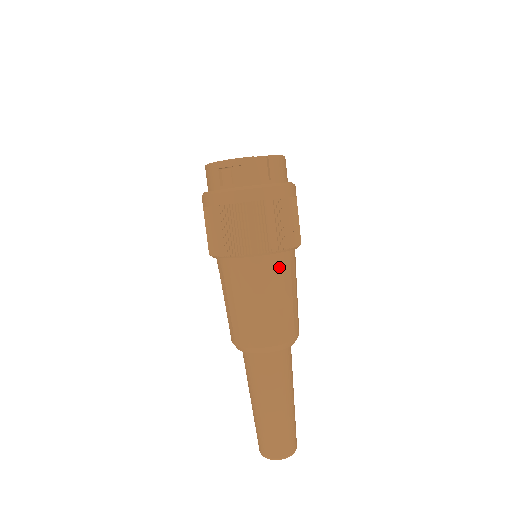
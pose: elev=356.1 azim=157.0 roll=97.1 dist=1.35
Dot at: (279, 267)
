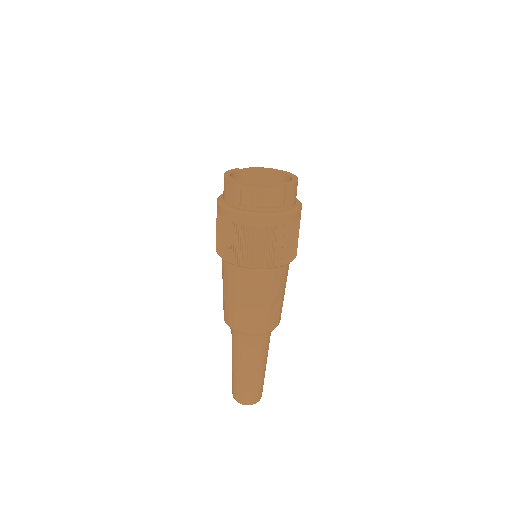
Dot at: (277, 276)
